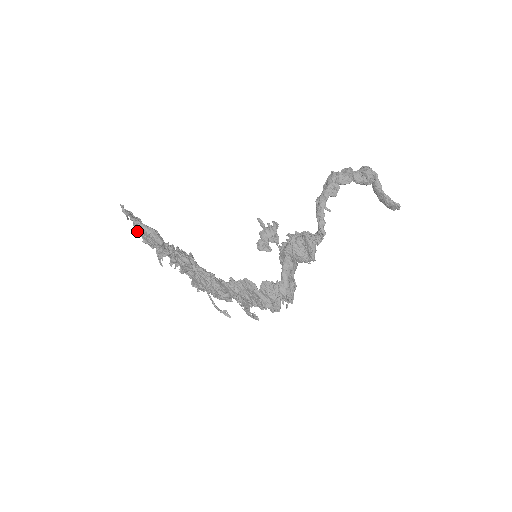
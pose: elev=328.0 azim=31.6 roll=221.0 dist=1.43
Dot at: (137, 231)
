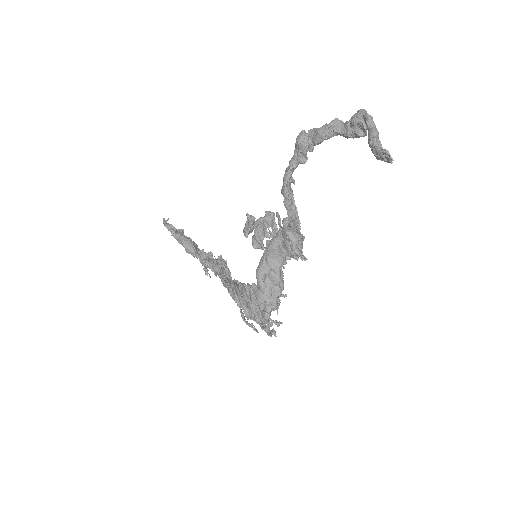
Dot at: occluded
